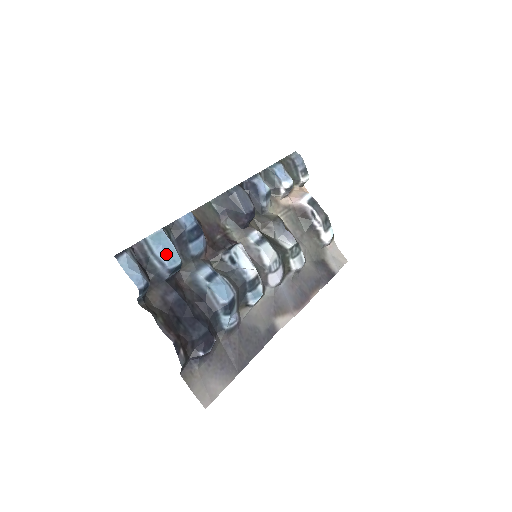
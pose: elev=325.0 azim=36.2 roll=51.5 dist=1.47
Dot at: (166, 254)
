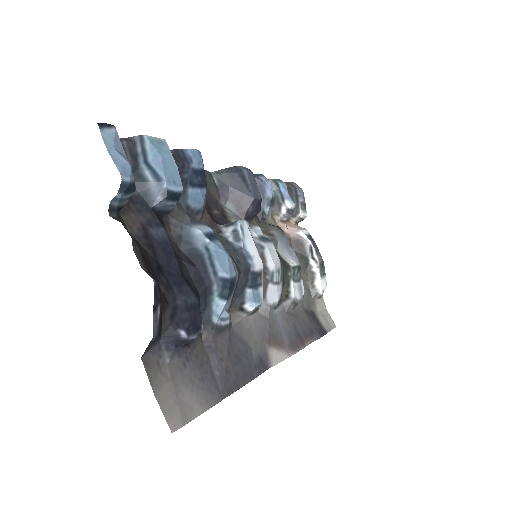
Dot at: (166, 169)
